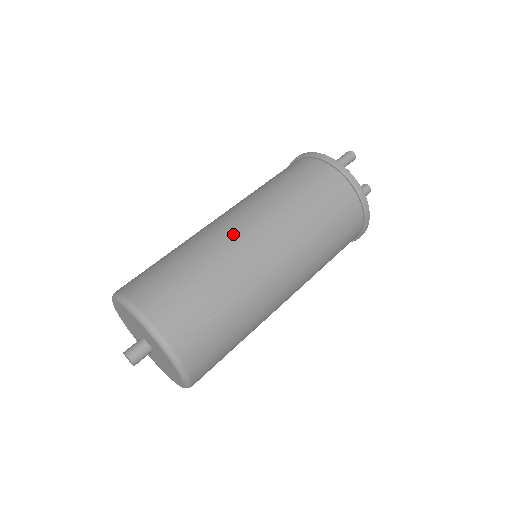
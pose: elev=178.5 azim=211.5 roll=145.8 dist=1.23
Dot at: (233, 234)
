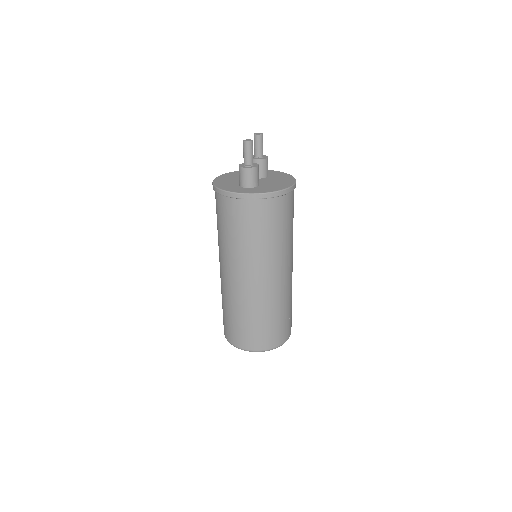
Dot at: (270, 288)
